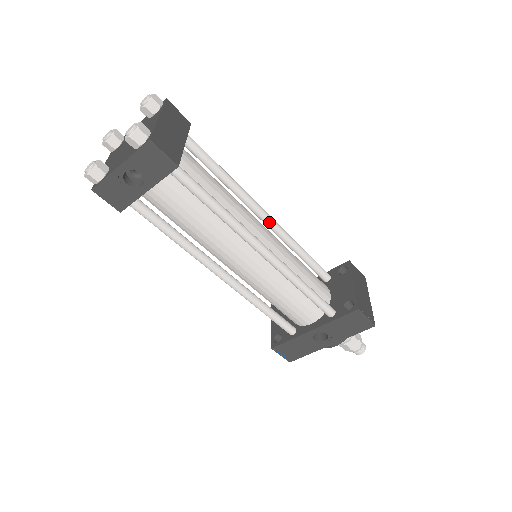
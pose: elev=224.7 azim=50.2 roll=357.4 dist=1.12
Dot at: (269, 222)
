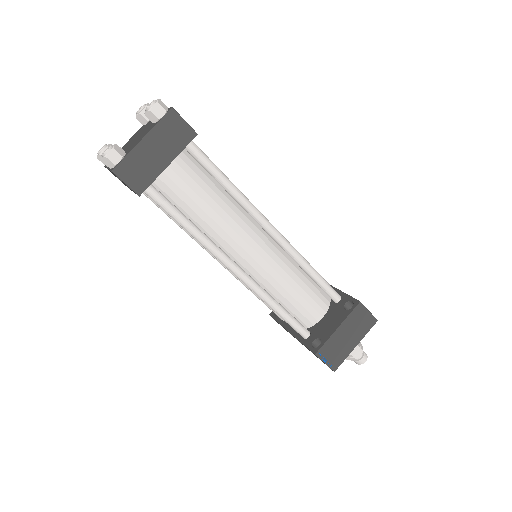
Dot at: (273, 238)
